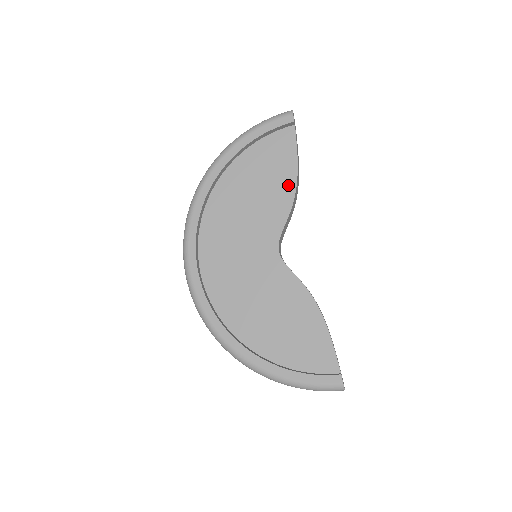
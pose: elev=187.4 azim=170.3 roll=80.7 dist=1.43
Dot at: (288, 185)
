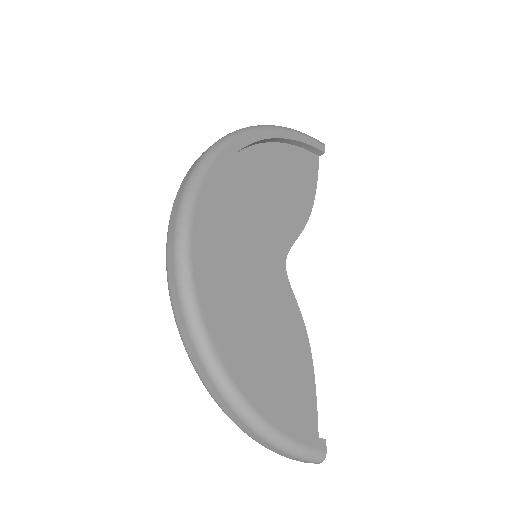
Dot at: (306, 204)
